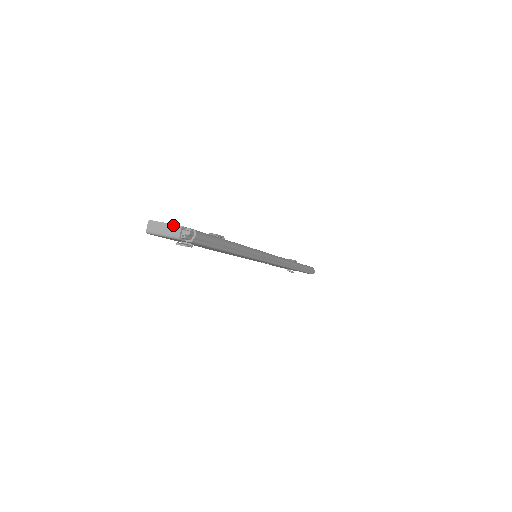
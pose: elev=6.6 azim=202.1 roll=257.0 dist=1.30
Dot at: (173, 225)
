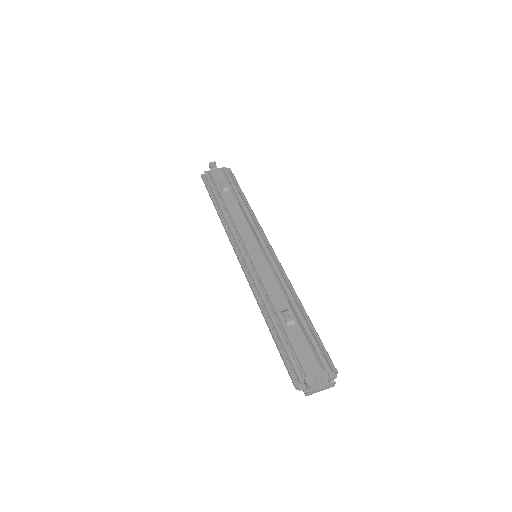
Dot at: (329, 385)
